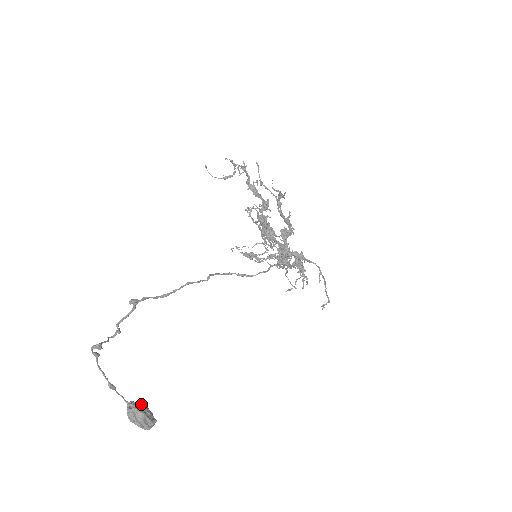
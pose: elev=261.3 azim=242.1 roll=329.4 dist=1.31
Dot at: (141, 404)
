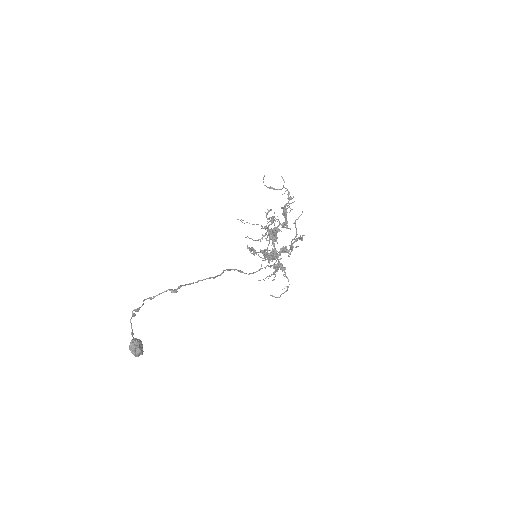
Dot at: (140, 341)
